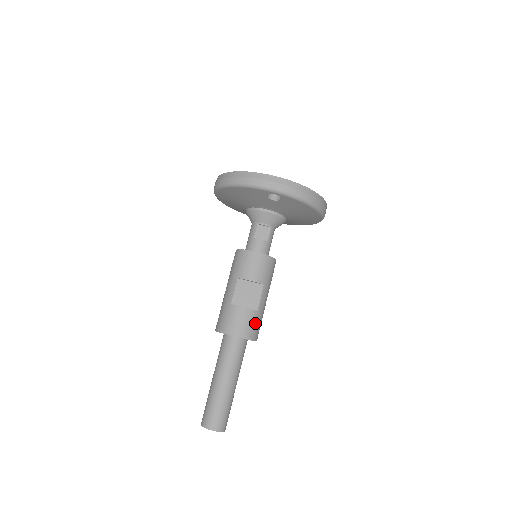
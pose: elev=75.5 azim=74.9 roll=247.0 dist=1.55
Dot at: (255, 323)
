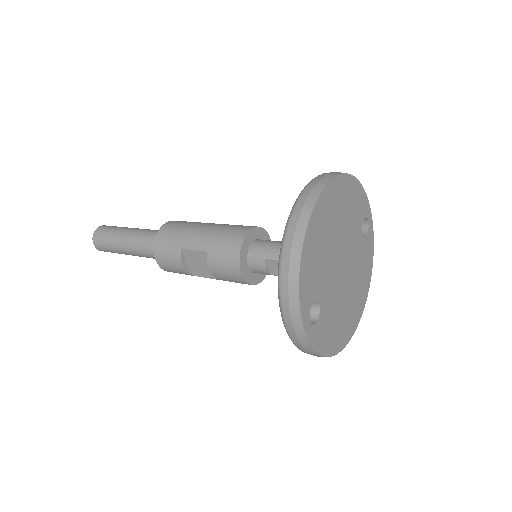
Dot at: occluded
